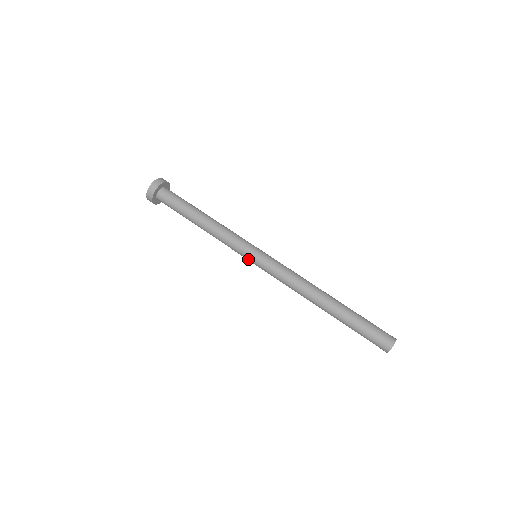
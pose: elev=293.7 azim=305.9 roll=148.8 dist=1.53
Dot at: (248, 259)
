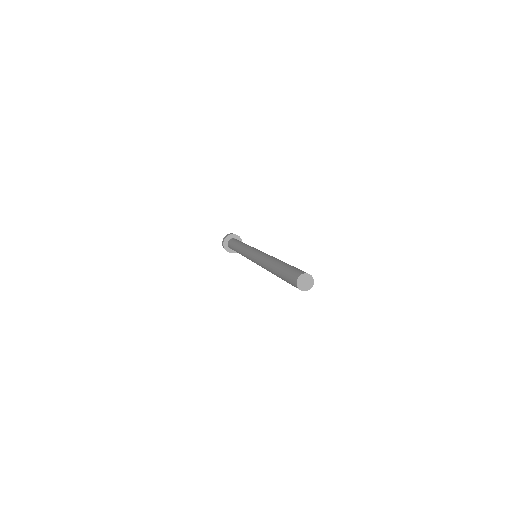
Dot at: (249, 254)
